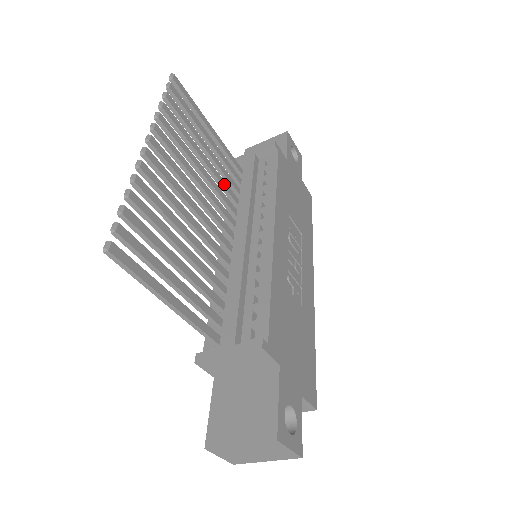
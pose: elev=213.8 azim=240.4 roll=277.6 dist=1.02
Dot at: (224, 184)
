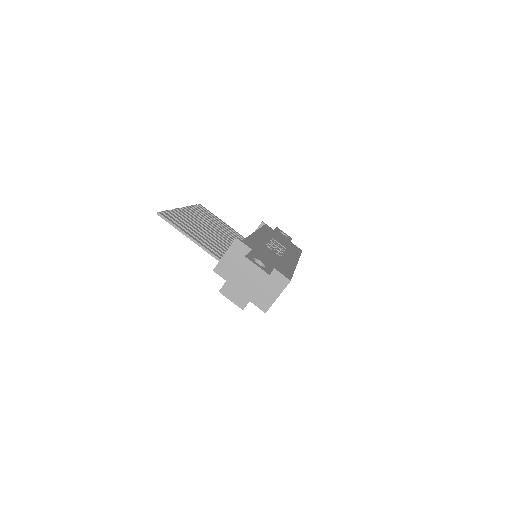
Dot at: (234, 238)
